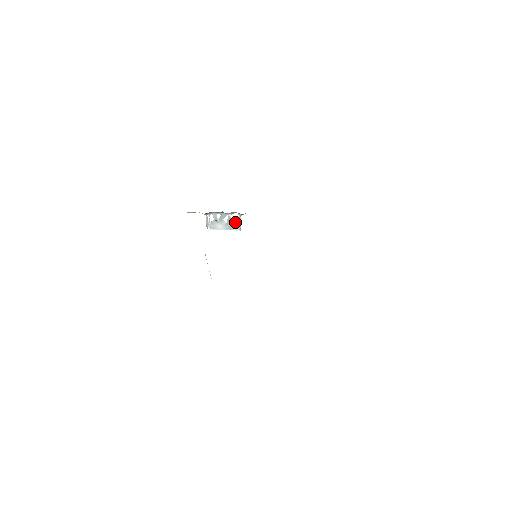
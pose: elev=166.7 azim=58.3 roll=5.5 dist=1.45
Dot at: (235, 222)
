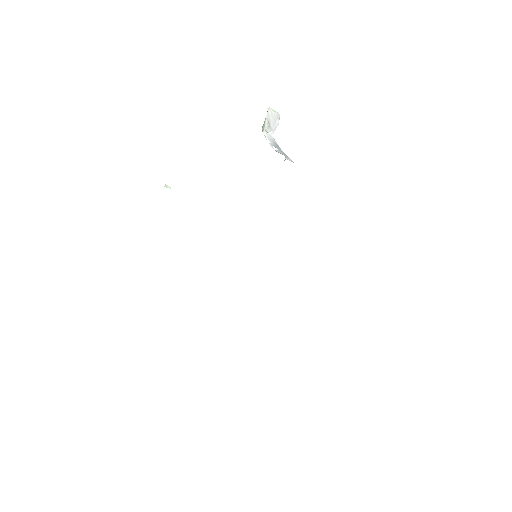
Dot at: (285, 156)
